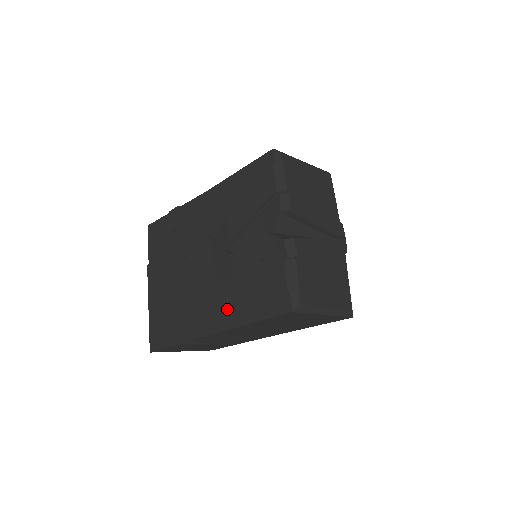
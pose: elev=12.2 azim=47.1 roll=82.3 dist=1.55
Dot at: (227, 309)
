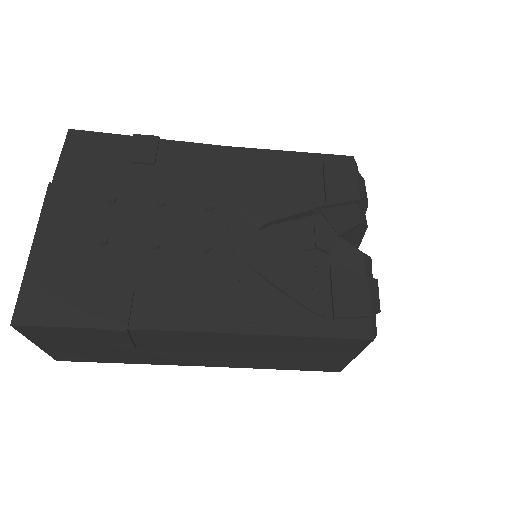
Dot at: (249, 305)
